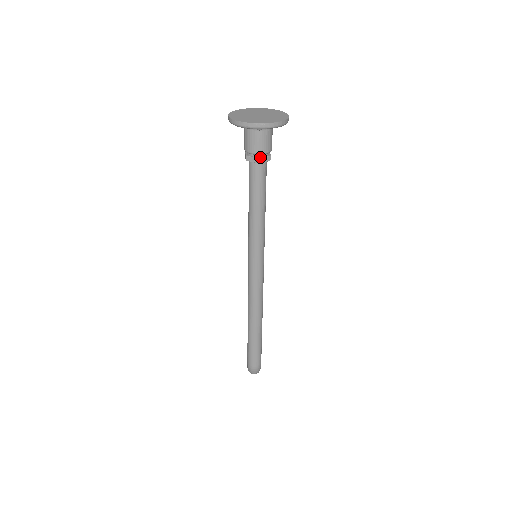
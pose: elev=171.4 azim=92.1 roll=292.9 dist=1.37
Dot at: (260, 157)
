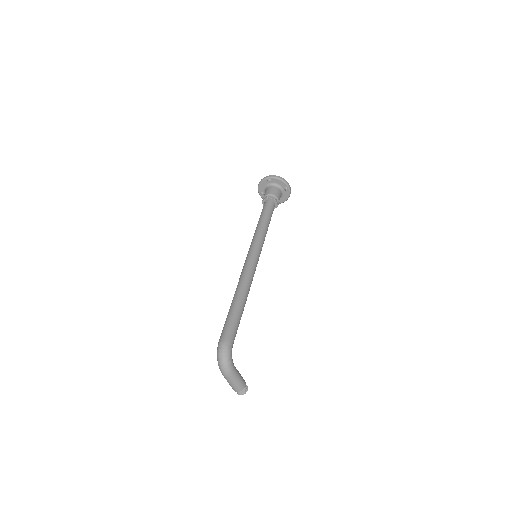
Dot at: (269, 196)
